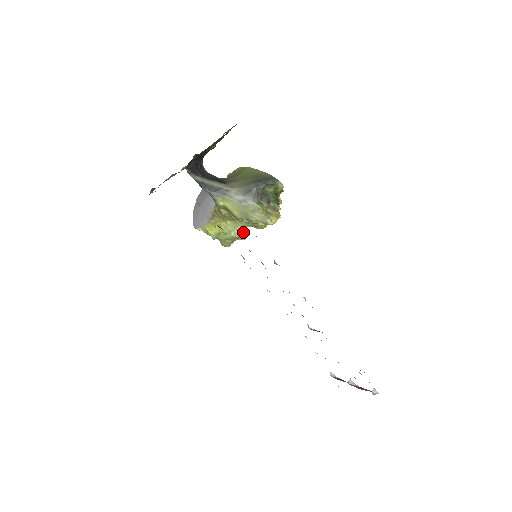
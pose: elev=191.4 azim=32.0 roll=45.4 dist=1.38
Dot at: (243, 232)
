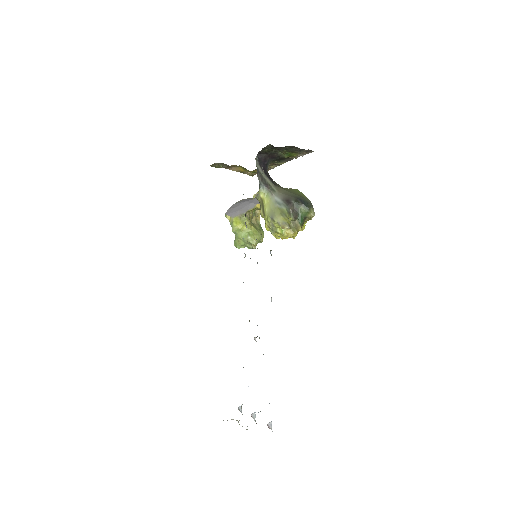
Dot at: (257, 243)
